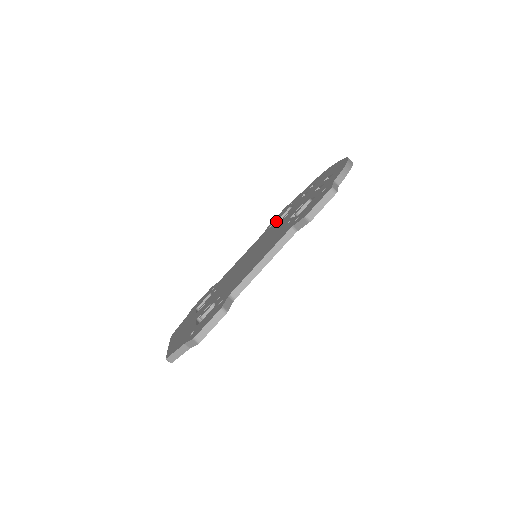
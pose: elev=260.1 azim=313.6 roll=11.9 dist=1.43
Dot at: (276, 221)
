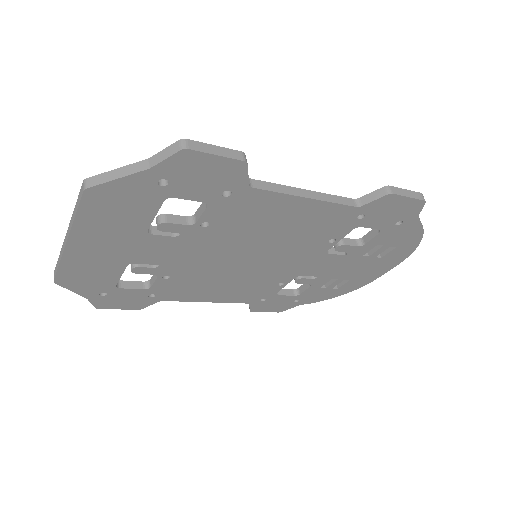
Dot at: occluded
